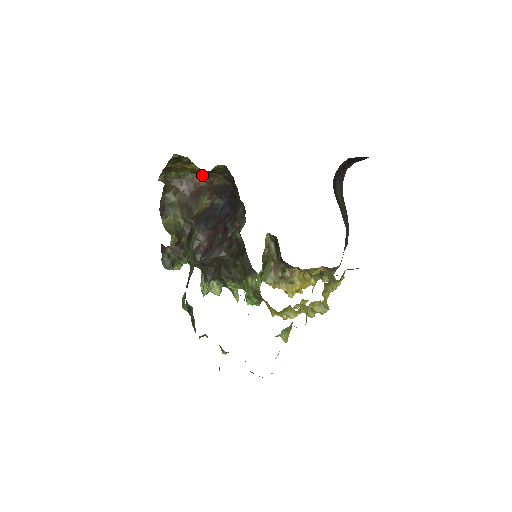
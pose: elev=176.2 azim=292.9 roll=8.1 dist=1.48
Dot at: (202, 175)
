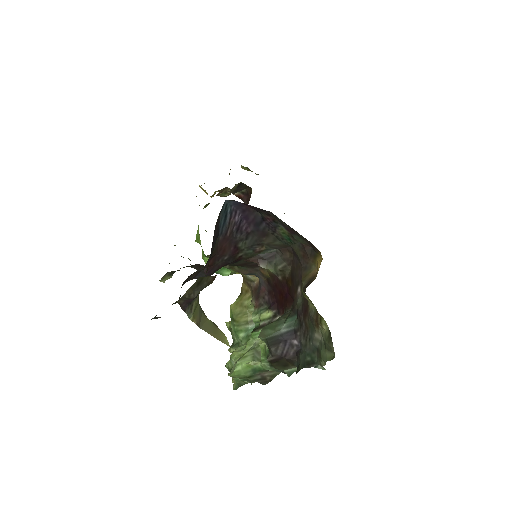
Dot at: (305, 297)
